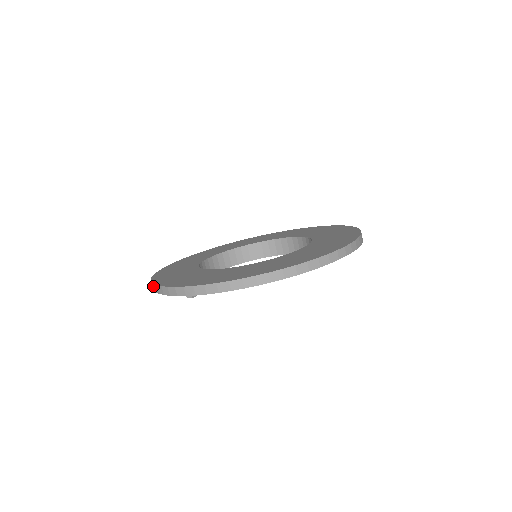
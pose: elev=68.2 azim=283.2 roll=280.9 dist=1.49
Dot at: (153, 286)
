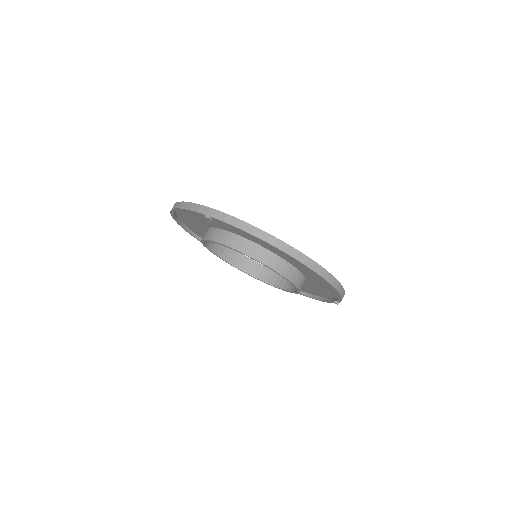
Dot at: (177, 204)
